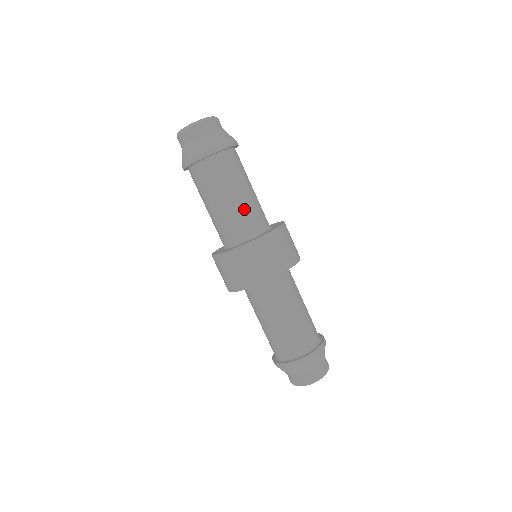
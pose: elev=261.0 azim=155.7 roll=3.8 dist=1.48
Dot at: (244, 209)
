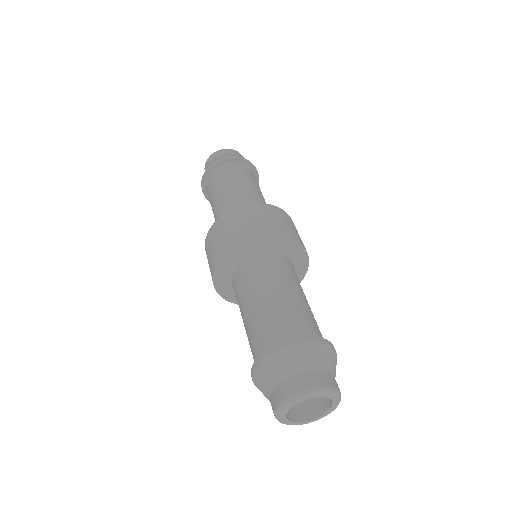
Dot at: (253, 198)
